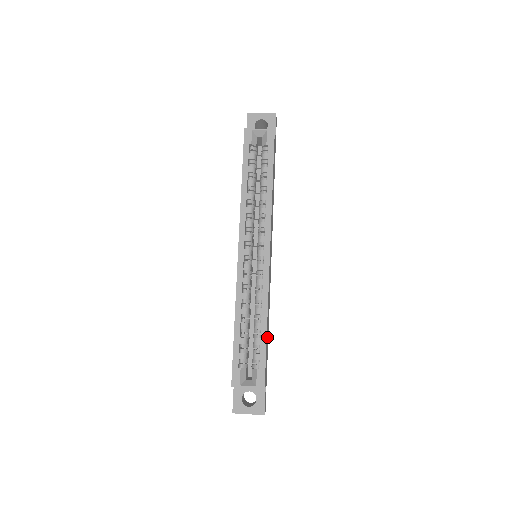
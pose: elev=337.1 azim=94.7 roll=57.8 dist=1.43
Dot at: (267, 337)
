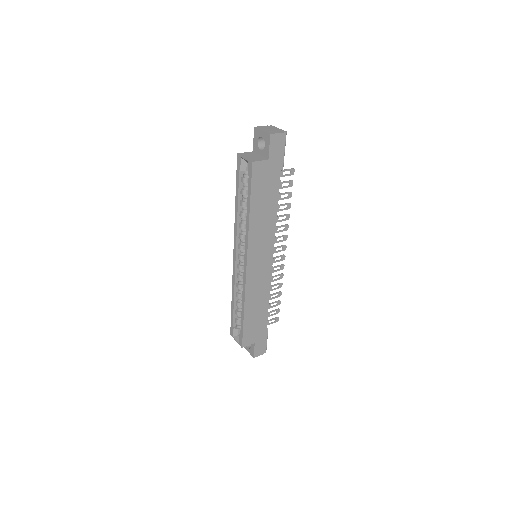
Dot at: (255, 316)
